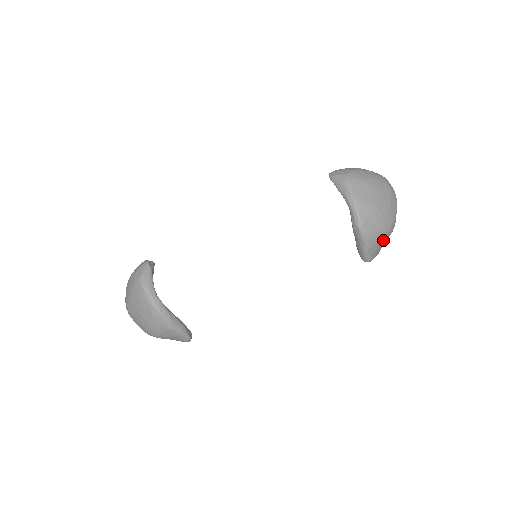
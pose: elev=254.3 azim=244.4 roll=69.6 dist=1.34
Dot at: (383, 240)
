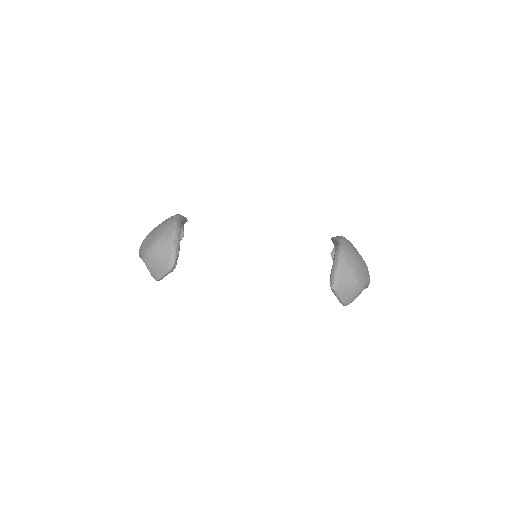
Dot at: (351, 280)
